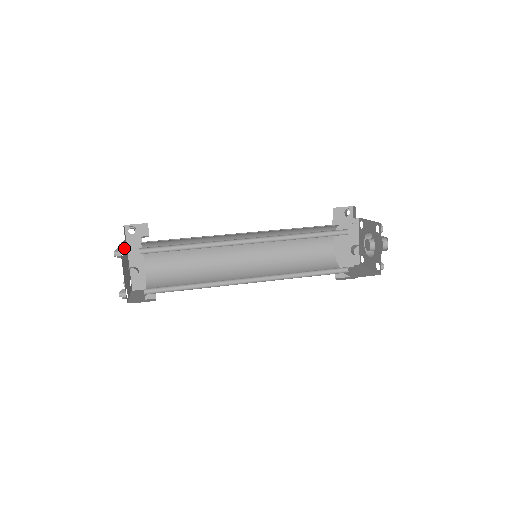
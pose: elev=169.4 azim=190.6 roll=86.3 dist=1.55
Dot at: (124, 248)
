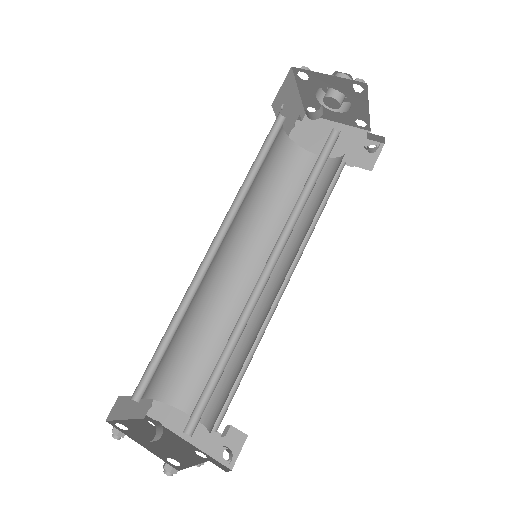
Dot at: (142, 425)
